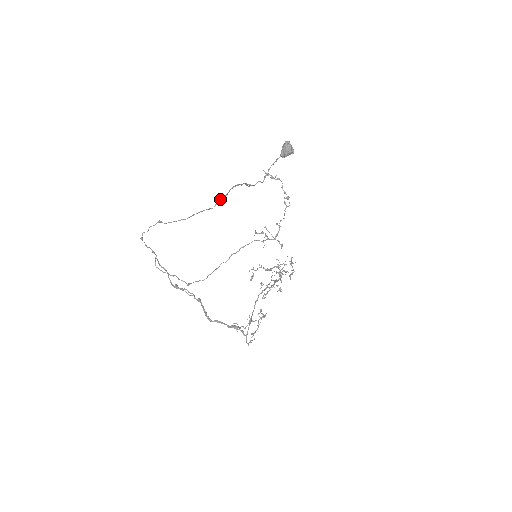
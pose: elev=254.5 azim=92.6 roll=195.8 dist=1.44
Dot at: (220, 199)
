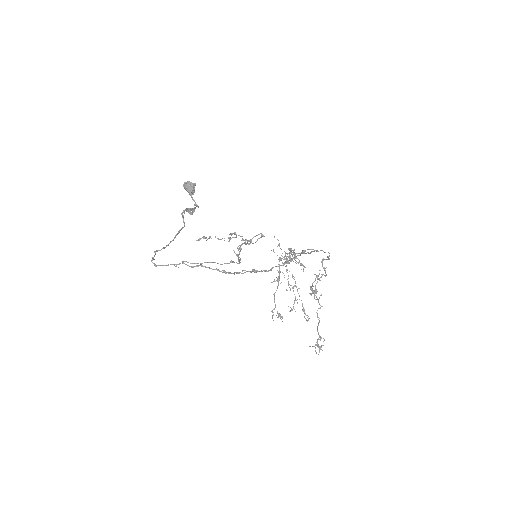
Dot at: (182, 216)
